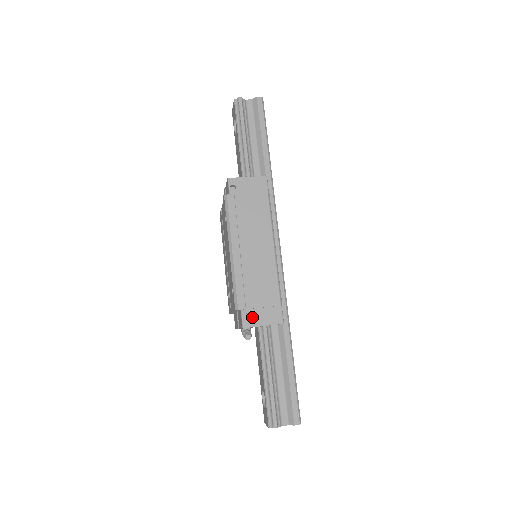
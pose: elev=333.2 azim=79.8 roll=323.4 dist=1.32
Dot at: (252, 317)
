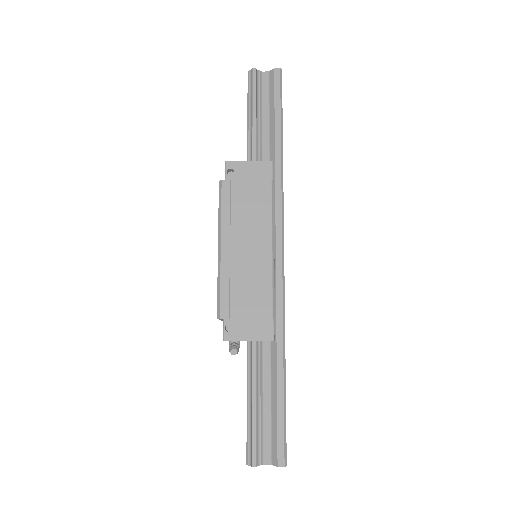
Dot at: (236, 329)
